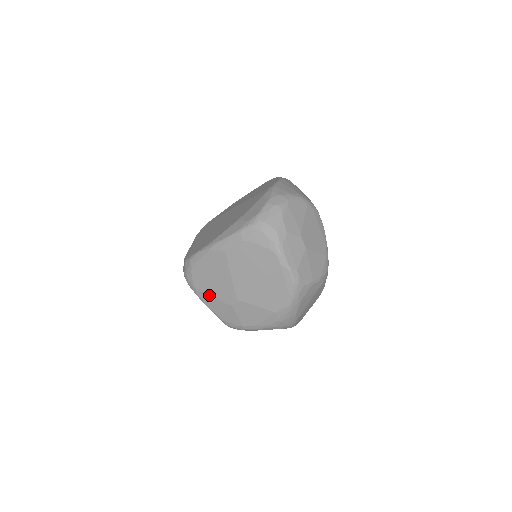
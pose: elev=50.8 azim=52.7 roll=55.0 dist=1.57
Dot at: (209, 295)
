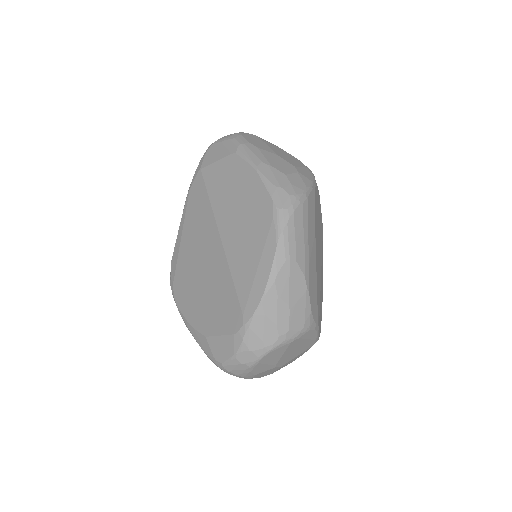
Dot at: occluded
